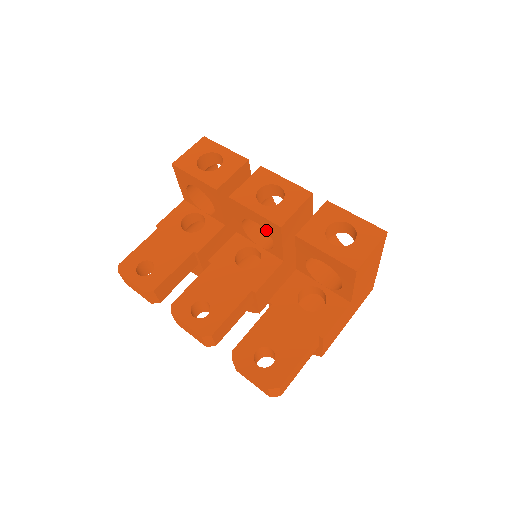
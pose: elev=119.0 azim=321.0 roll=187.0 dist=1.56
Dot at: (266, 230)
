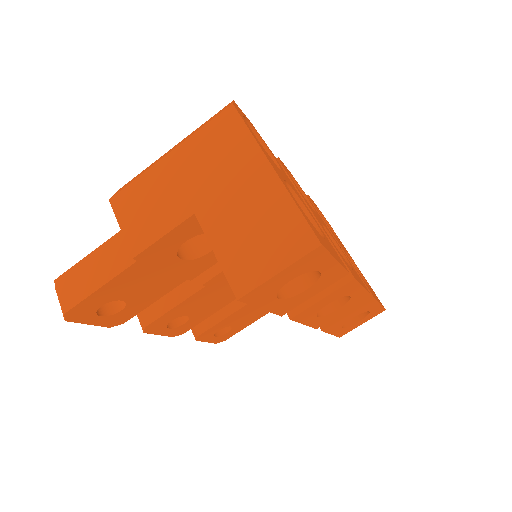
Dot at: occluded
